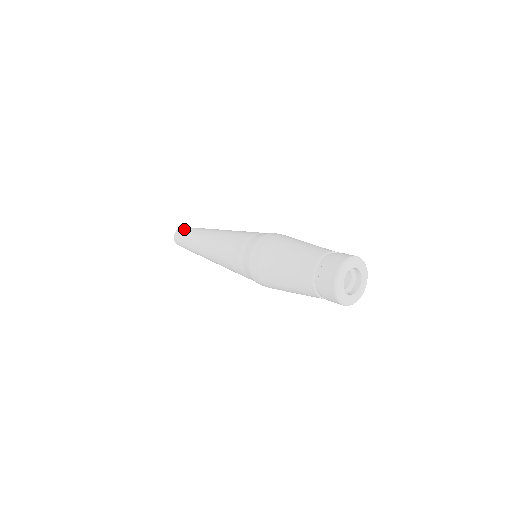
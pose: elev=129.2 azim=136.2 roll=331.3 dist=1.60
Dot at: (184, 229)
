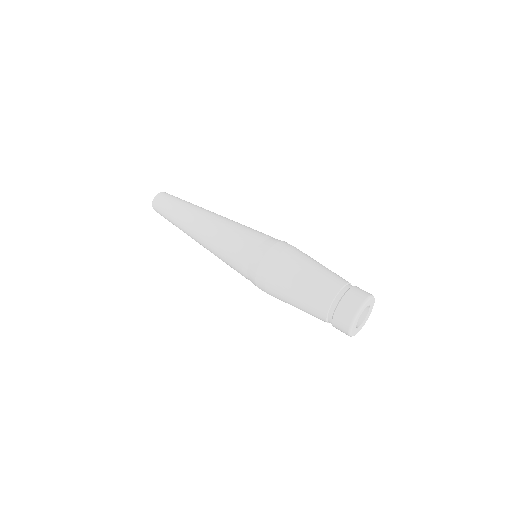
Dot at: (161, 207)
